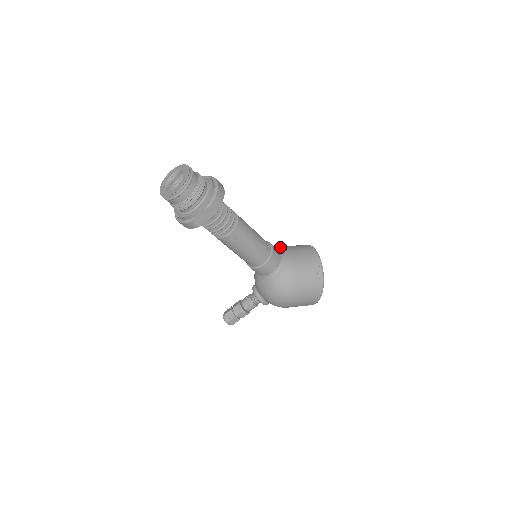
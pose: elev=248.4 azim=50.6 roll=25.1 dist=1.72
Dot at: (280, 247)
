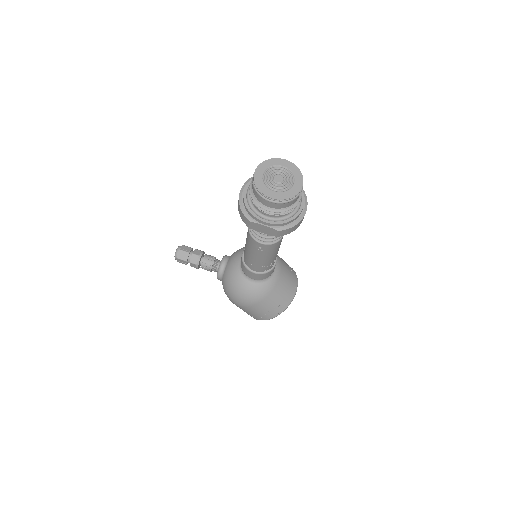
Dot at: (278, 259)
